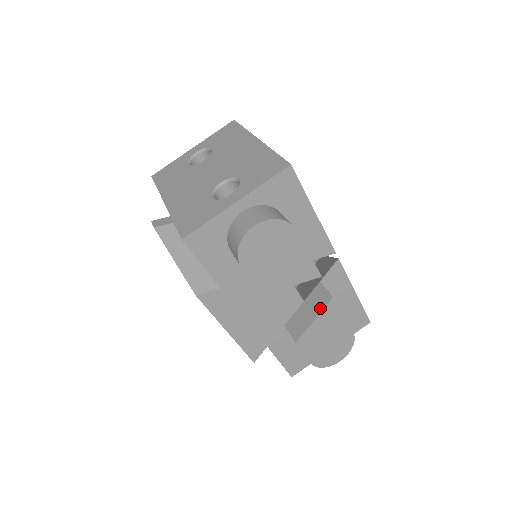
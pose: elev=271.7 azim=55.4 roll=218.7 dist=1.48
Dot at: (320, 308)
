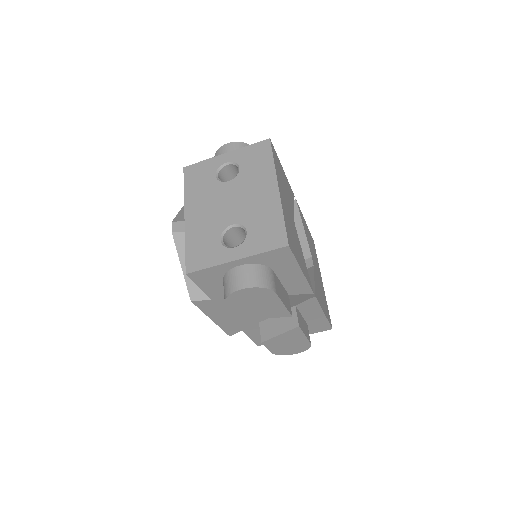
Dot at: (287, 328)
